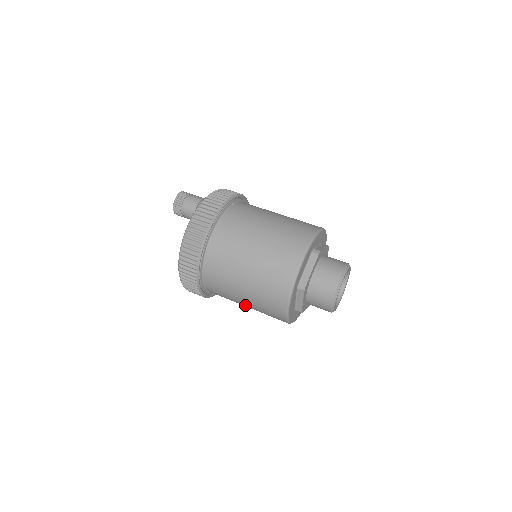
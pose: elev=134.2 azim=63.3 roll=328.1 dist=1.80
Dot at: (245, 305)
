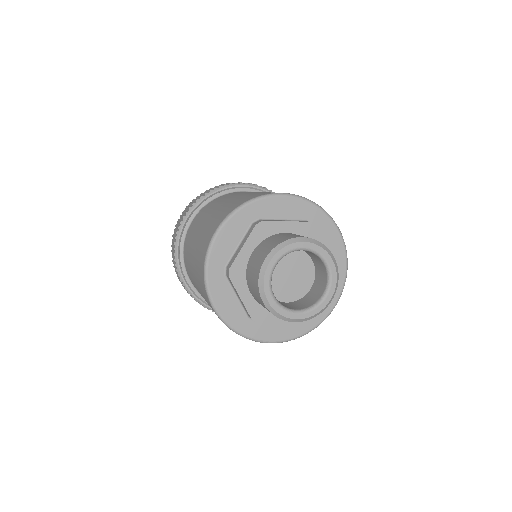
Dot at: (193, 255)
